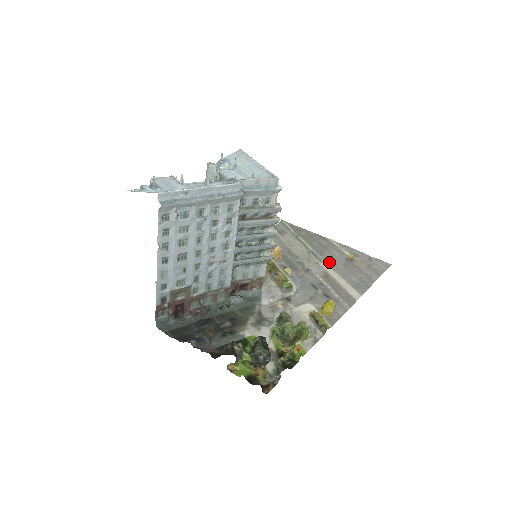
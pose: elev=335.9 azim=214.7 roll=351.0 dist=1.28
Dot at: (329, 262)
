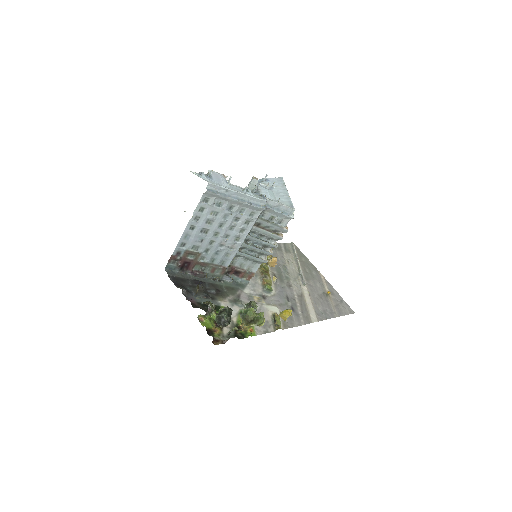
Dot at: (309, 288)
